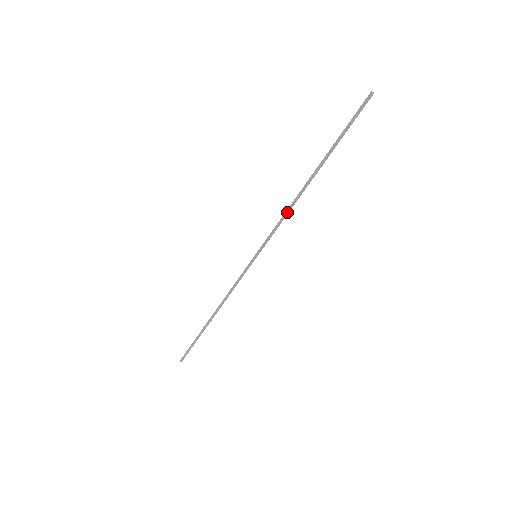
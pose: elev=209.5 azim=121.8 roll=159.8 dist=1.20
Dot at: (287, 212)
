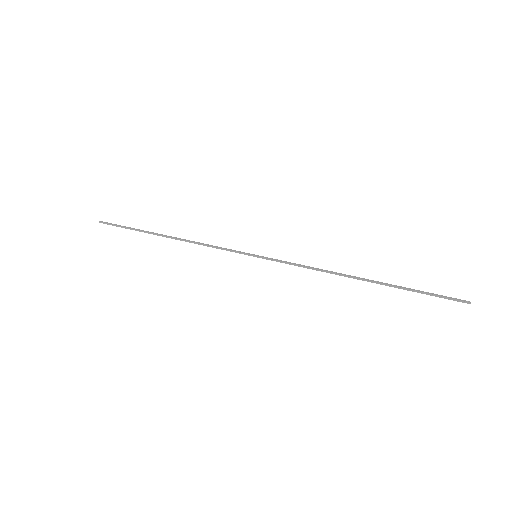
Dot at: (317, 270)
